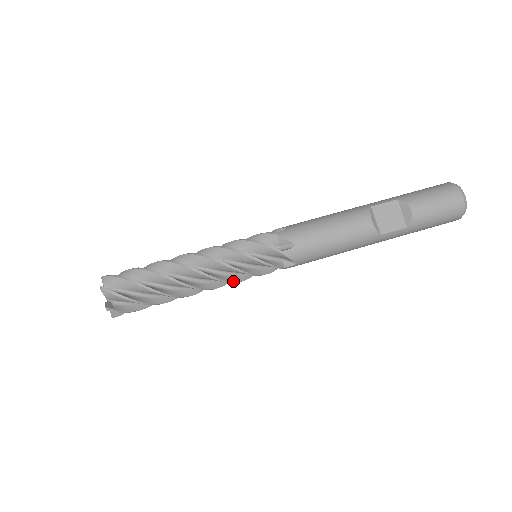
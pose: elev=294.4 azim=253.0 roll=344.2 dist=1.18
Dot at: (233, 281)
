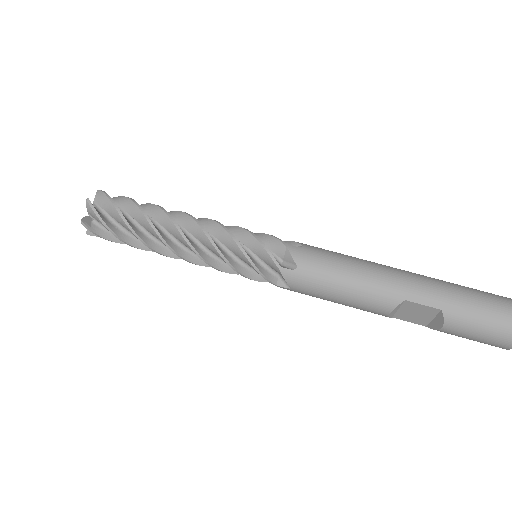
Dot at: occluded
